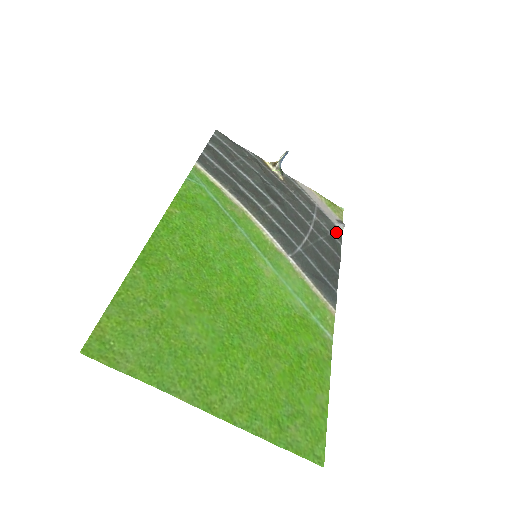
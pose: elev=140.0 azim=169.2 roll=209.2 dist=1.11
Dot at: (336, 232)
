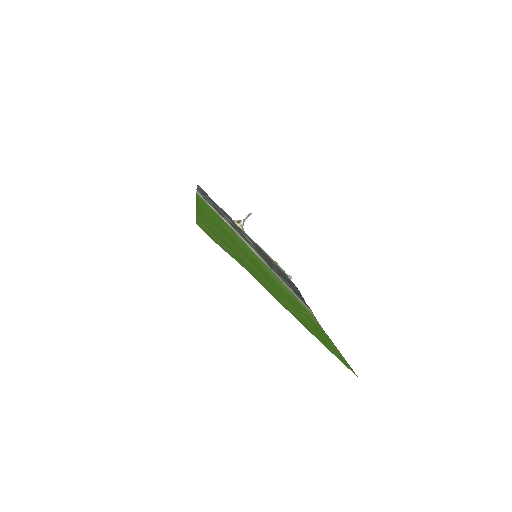
Dot at: occluded
